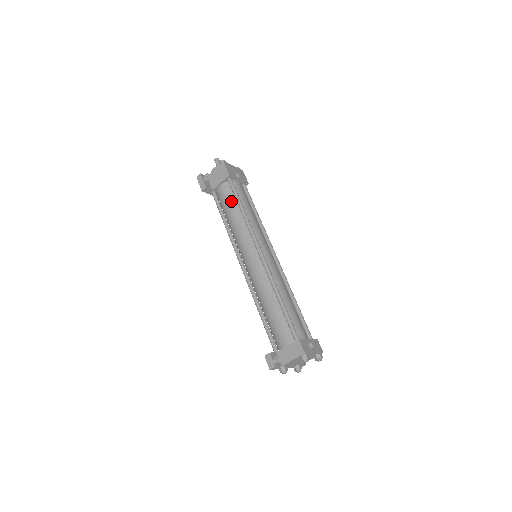
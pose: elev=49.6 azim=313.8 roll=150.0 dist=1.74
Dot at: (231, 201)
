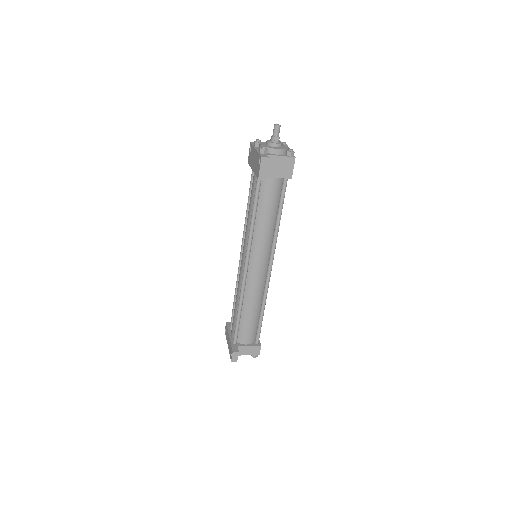
Dot at: (274, 203)
